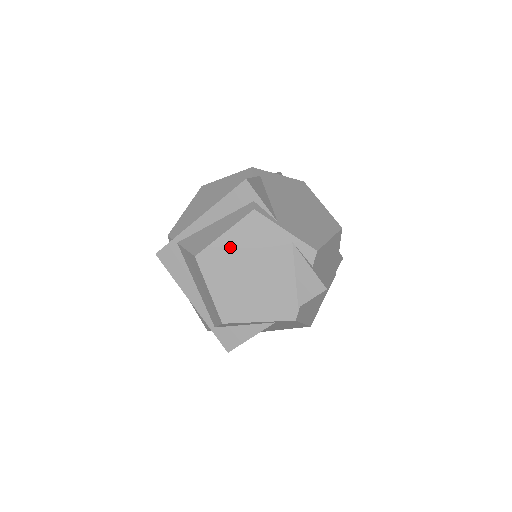
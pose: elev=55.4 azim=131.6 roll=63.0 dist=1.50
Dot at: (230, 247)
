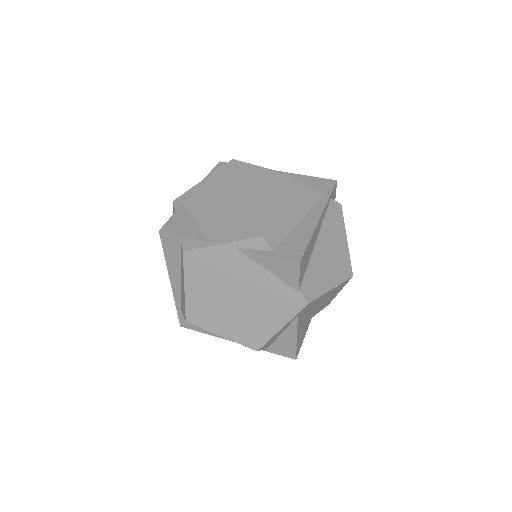
Dot at: (199, 294)
